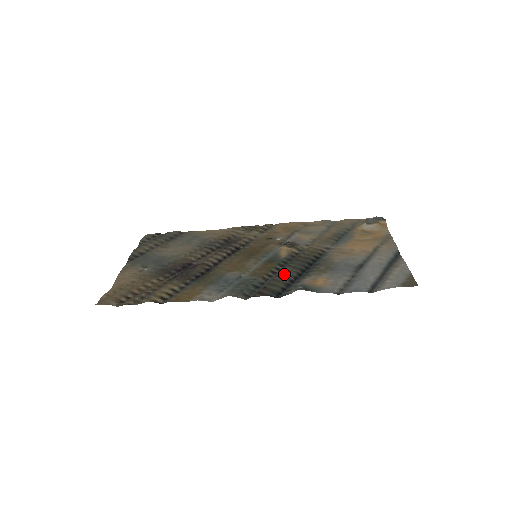
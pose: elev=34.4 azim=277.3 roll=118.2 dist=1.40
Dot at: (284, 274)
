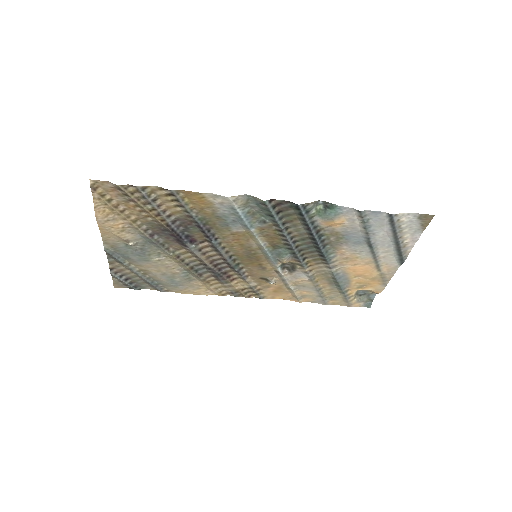
Dot at: (295, 230)
